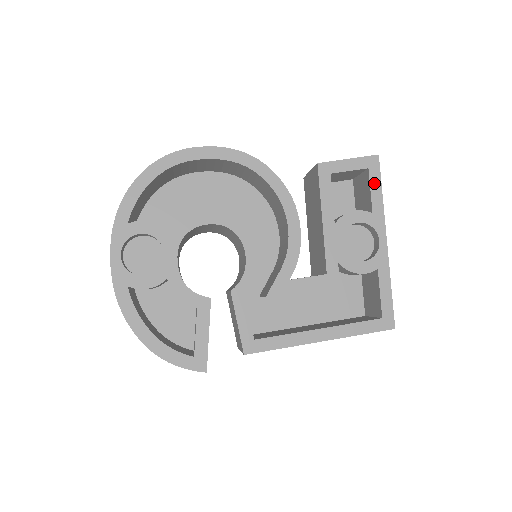
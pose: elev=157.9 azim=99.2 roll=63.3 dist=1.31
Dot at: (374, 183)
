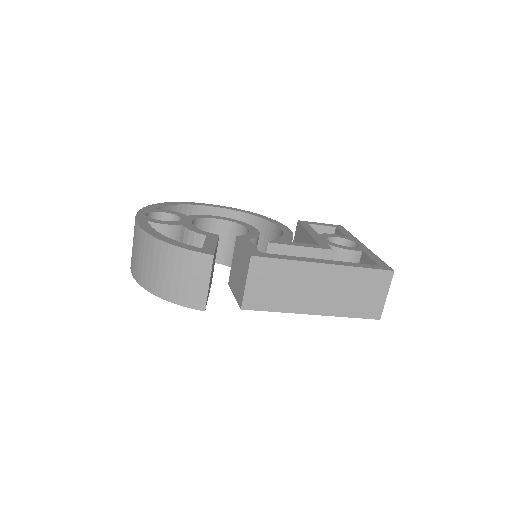
Dot at: (343, 231)
